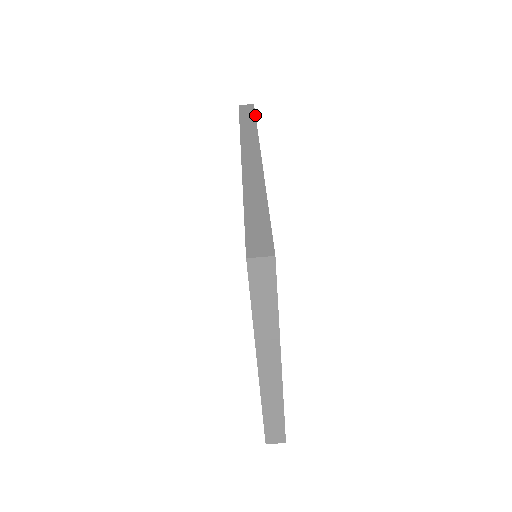
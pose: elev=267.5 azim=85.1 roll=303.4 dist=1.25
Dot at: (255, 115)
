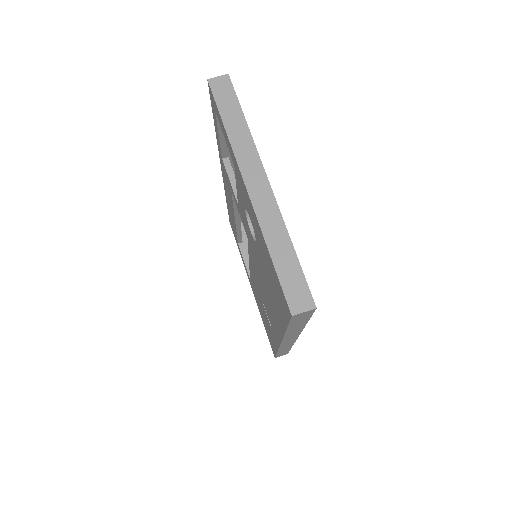
Dot at: occluded
